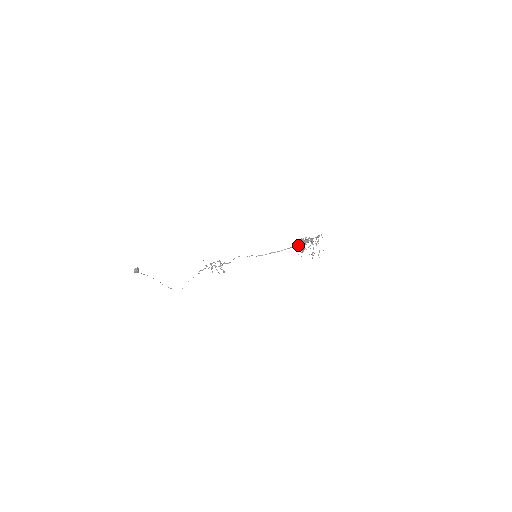
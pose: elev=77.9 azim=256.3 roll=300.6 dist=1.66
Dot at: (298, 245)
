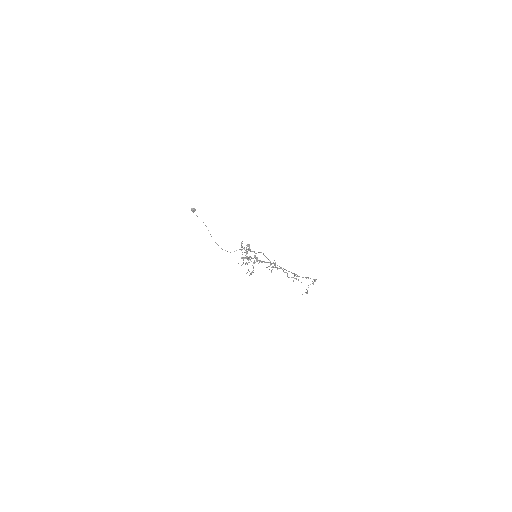
Dot at: occluded
